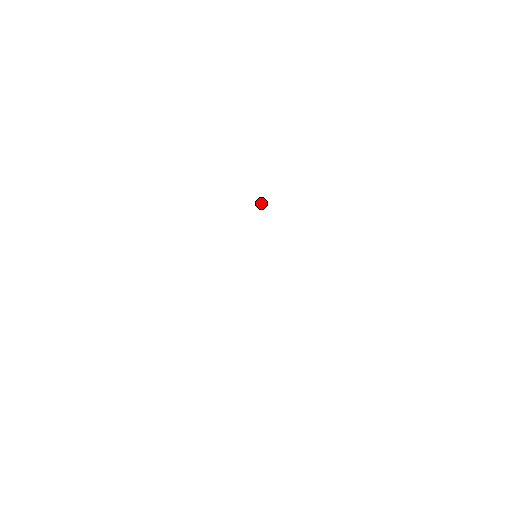
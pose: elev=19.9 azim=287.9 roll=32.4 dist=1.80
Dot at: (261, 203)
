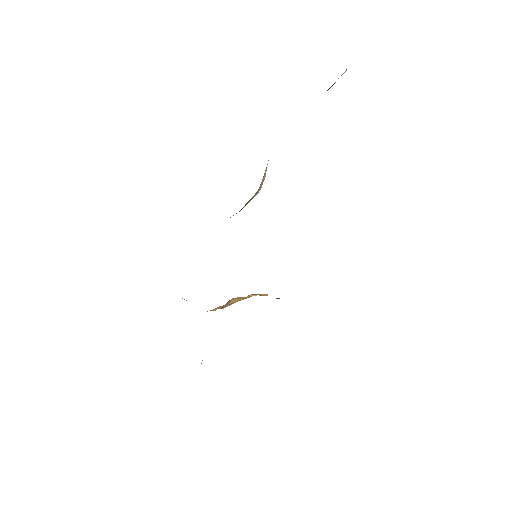
Dot at: occluded
